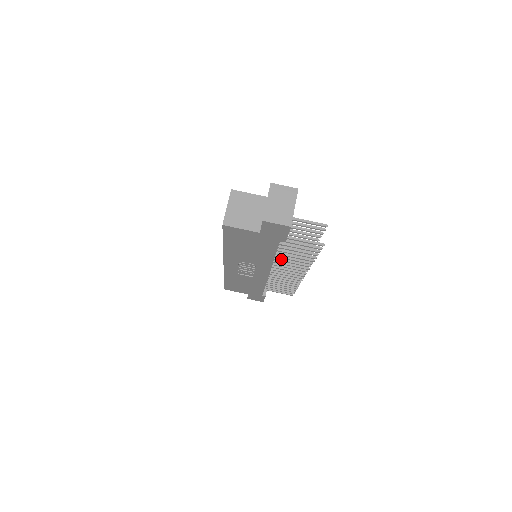
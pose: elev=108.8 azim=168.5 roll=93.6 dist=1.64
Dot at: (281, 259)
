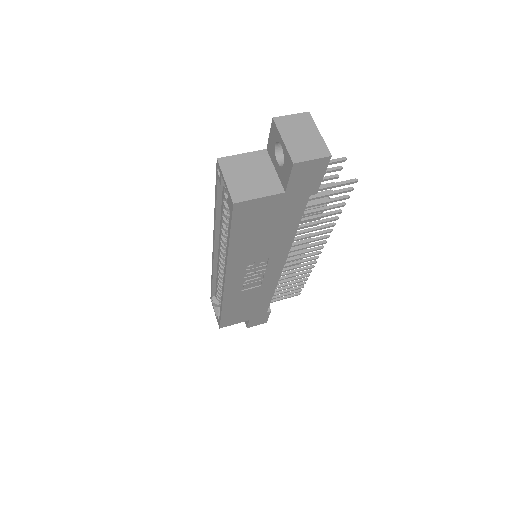
Dot at: (295, 238)
